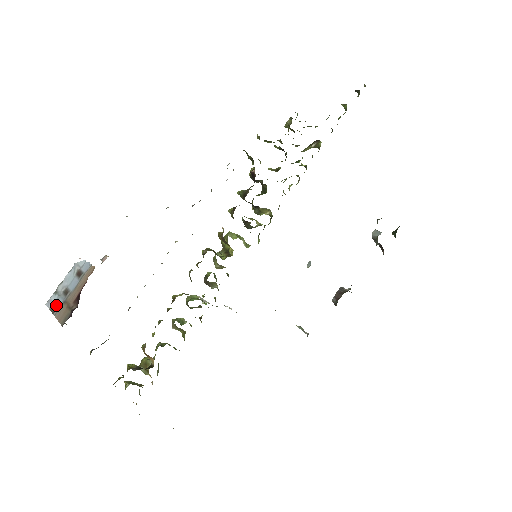
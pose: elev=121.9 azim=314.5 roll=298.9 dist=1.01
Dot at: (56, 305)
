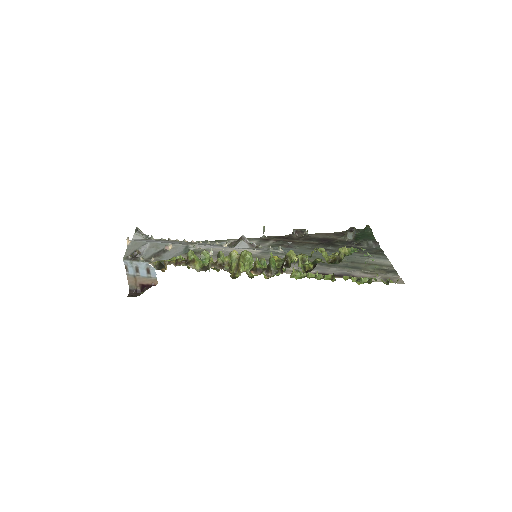
Dot at: (129, 269)
